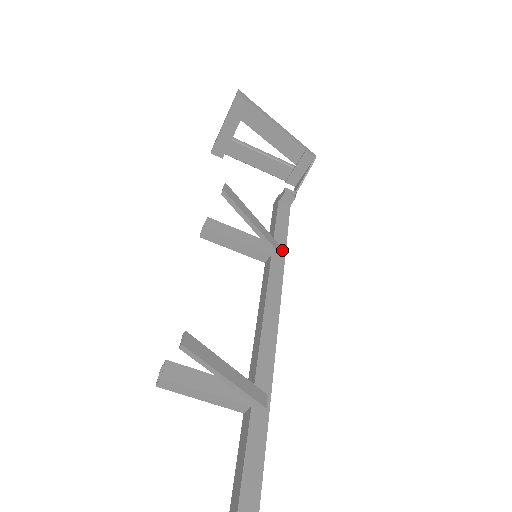
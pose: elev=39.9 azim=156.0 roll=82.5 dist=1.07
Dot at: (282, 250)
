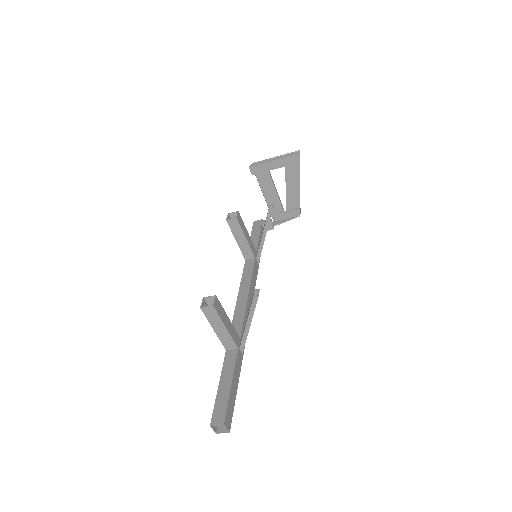
Dot at: occluded
